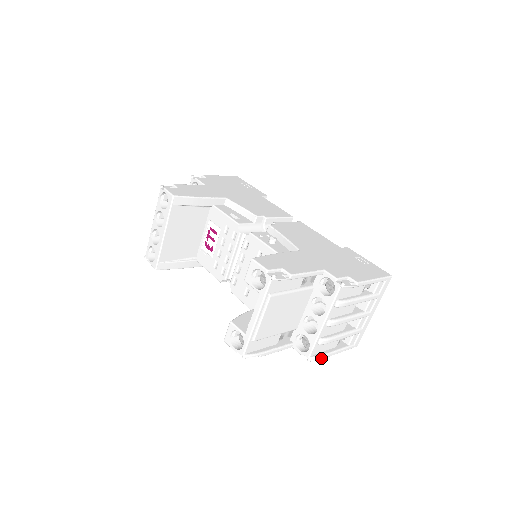
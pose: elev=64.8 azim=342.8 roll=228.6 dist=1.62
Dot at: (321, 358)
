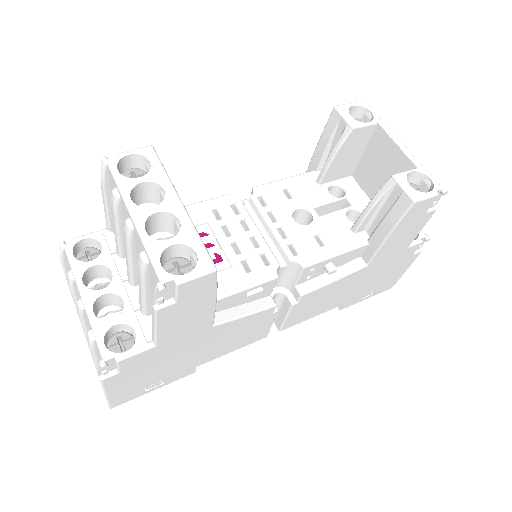
Dot at: (421, 250)
